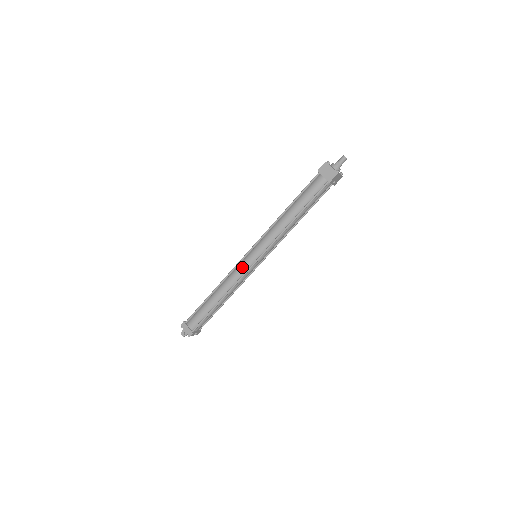
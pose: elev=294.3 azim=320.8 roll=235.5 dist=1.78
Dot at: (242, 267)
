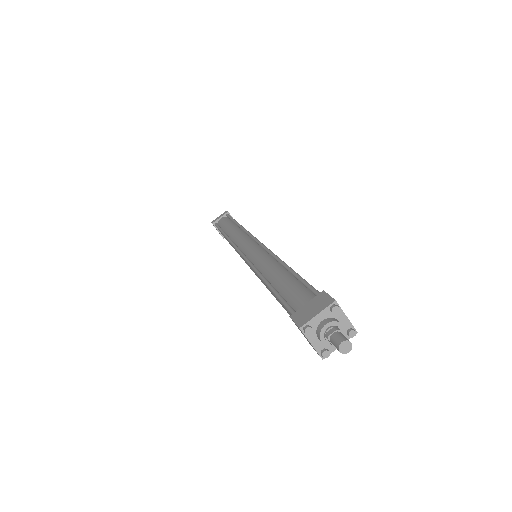
Dot at: occluded
